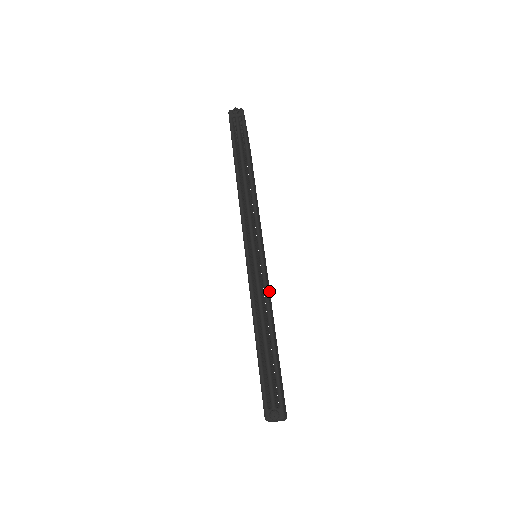
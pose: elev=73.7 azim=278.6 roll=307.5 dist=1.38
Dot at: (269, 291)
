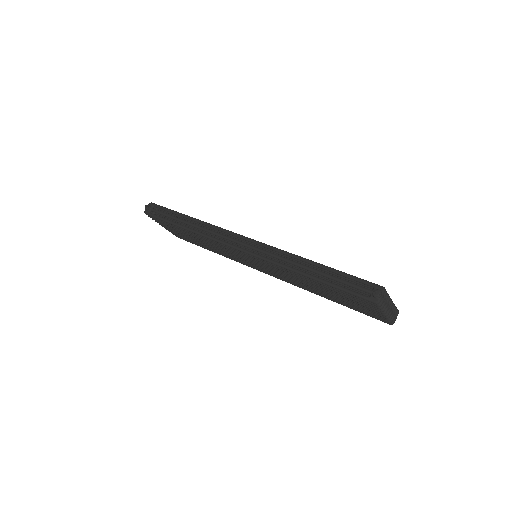
Dot at: occluded
